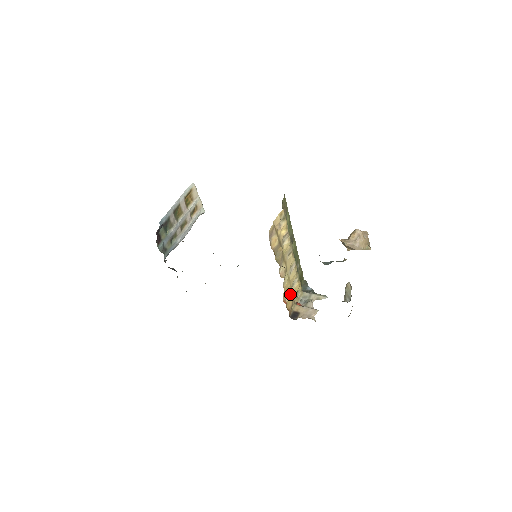
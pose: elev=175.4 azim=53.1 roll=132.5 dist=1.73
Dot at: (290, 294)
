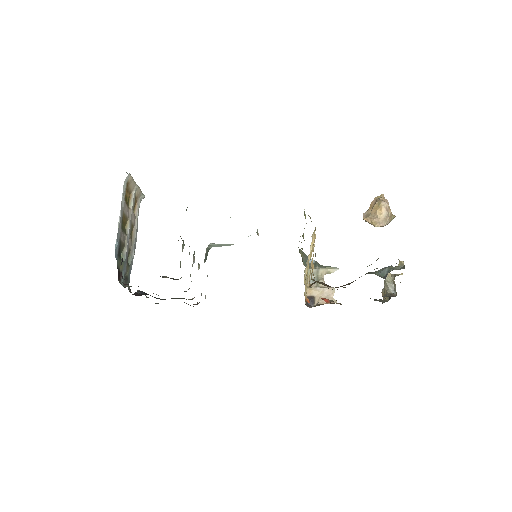
Dot at: occluded
